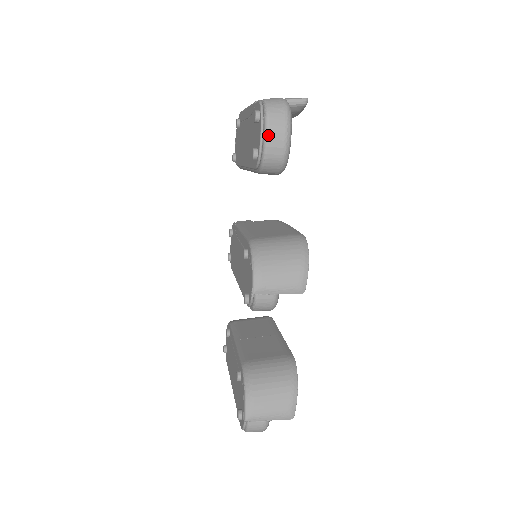
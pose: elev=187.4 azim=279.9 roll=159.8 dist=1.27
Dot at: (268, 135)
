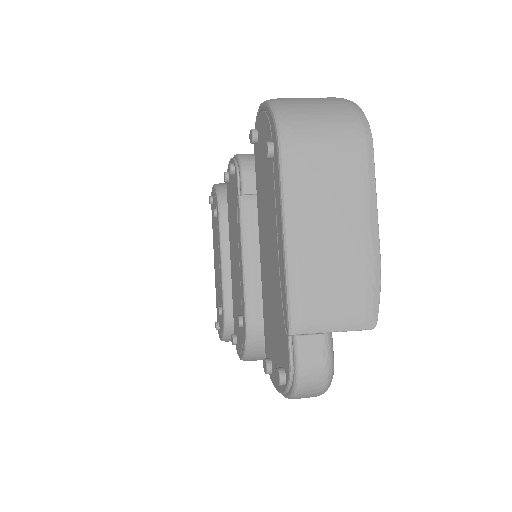
Dot at: occluded
